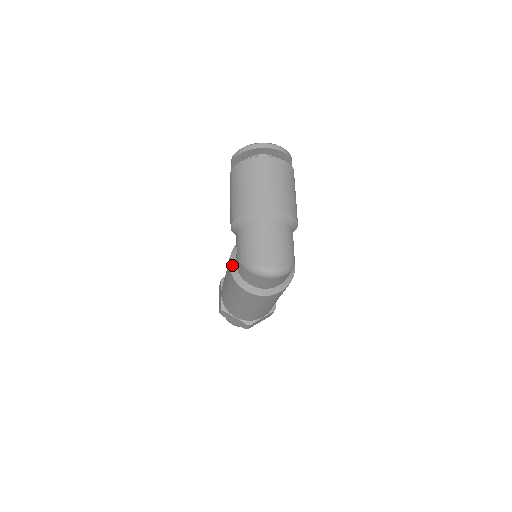
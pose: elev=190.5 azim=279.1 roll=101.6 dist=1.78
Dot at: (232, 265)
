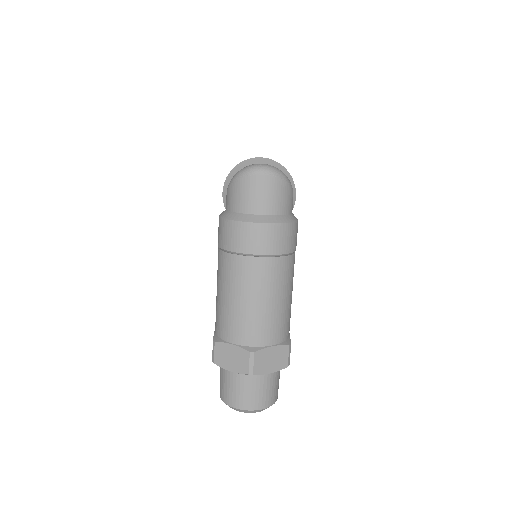
Dot at: (222, 213)
